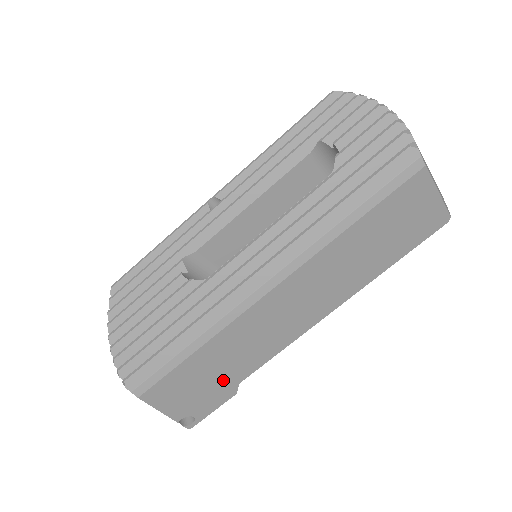
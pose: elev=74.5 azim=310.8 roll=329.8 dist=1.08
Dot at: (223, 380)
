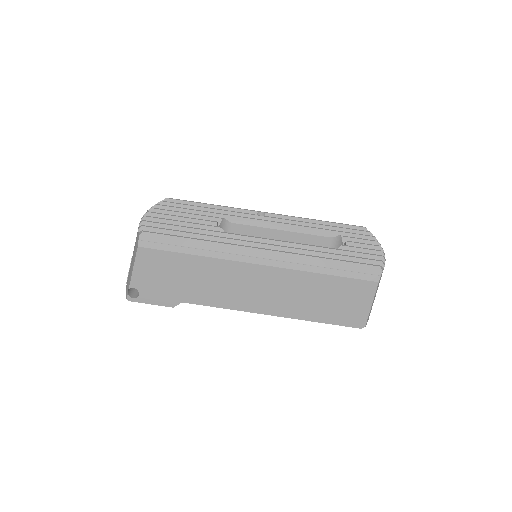
Dot at: (179, 289)
